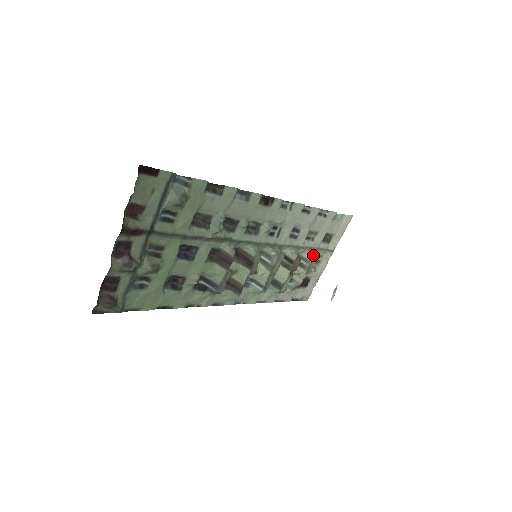
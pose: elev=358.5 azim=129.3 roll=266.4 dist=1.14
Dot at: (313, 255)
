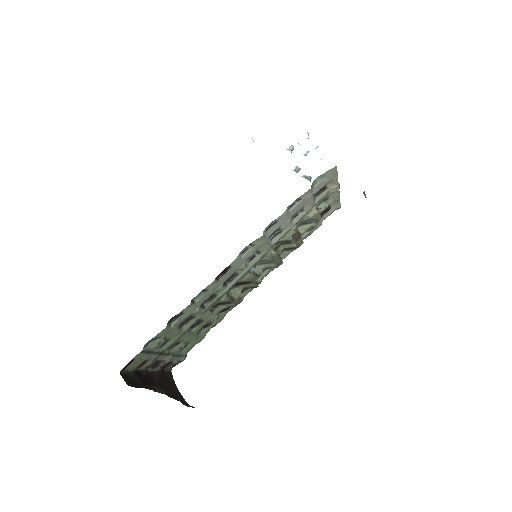
Dot at: (311, 217)
